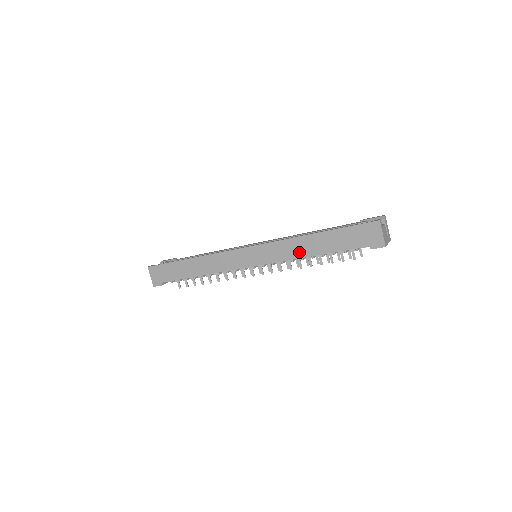
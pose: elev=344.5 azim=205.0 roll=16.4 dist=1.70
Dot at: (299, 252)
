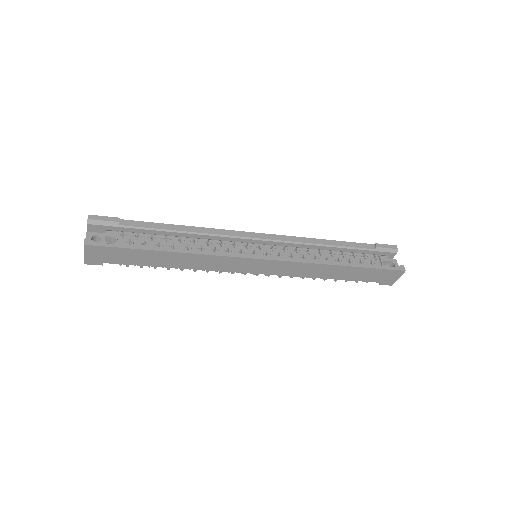
Dot at: (316, 274)
